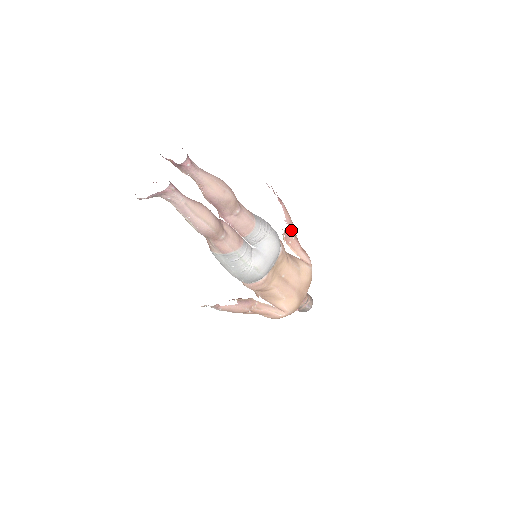
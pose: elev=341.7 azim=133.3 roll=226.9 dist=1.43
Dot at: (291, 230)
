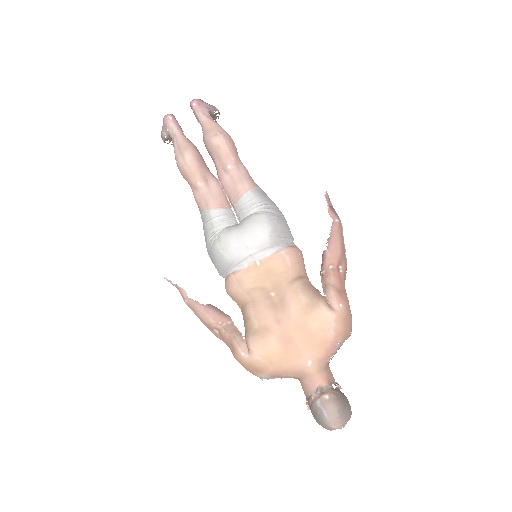
Dot at: (330, 254)
